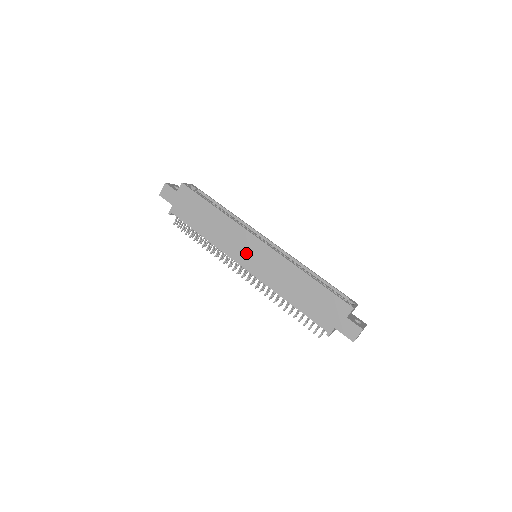
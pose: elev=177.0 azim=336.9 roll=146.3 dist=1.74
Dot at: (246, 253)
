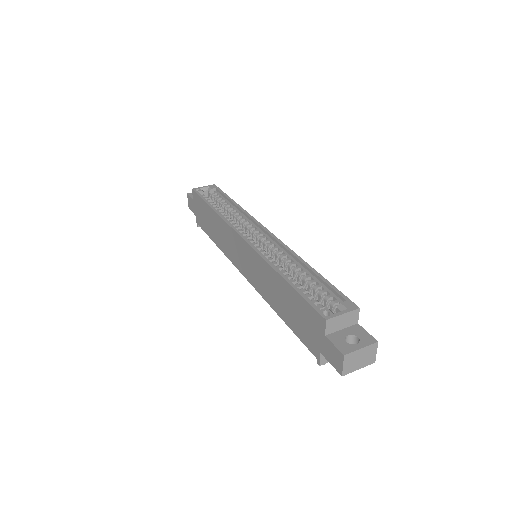
Dot at: (239, 256)
